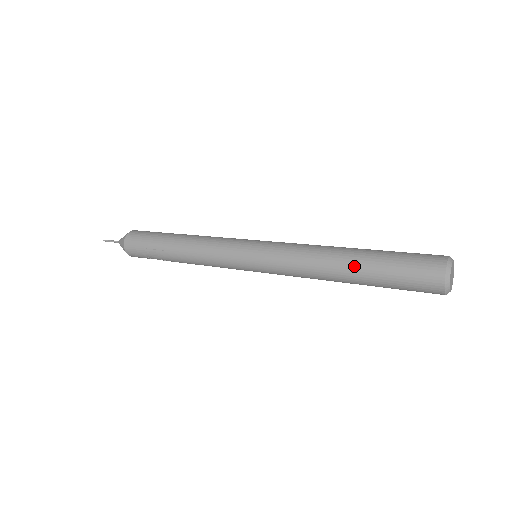
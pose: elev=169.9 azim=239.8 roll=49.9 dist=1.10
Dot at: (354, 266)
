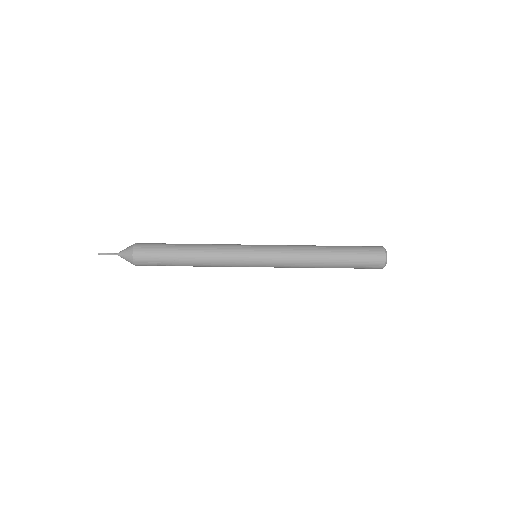
Dot at: (333, 259)
